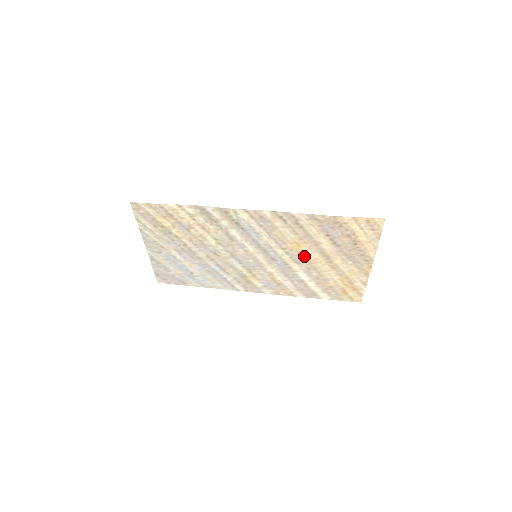
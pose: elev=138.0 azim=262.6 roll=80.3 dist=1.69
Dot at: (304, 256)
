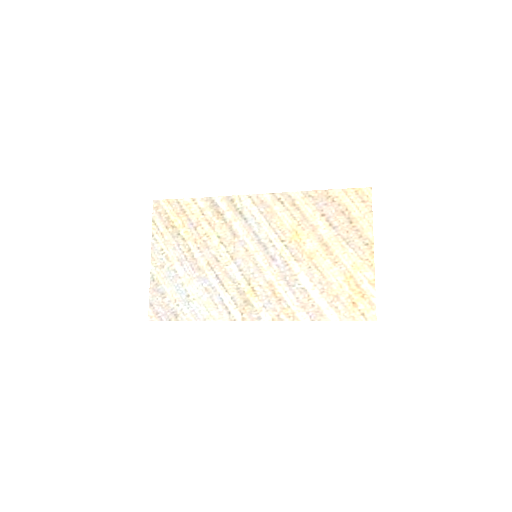
Dot at: (303, 249)
